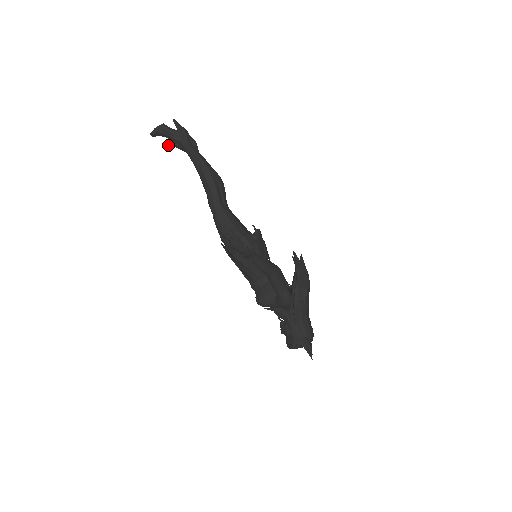
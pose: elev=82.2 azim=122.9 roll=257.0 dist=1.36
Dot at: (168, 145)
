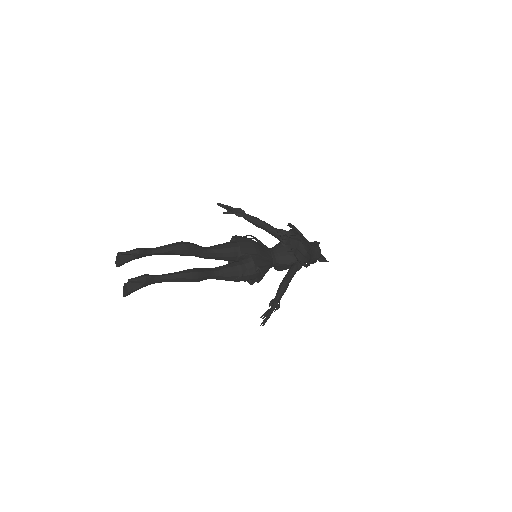
Dot at: occluded
